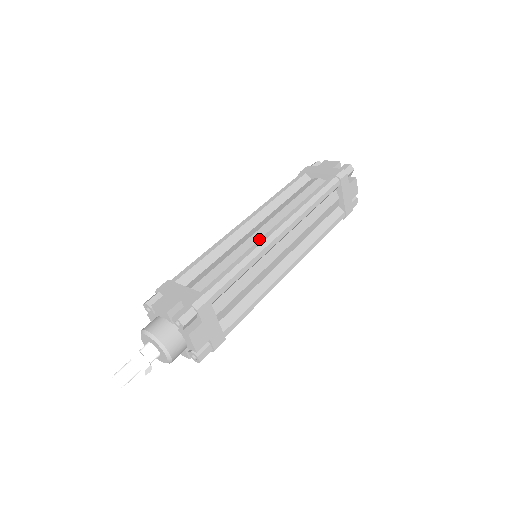
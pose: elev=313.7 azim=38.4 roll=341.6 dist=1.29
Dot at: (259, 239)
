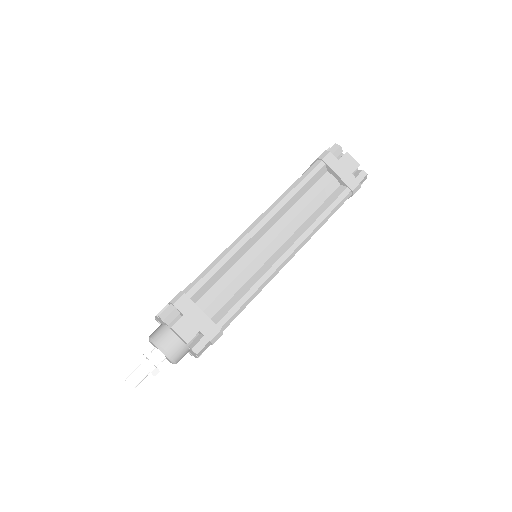
Dot at: (269, 256)
